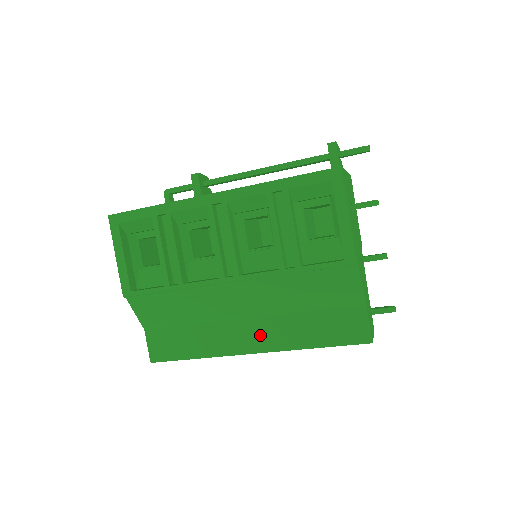
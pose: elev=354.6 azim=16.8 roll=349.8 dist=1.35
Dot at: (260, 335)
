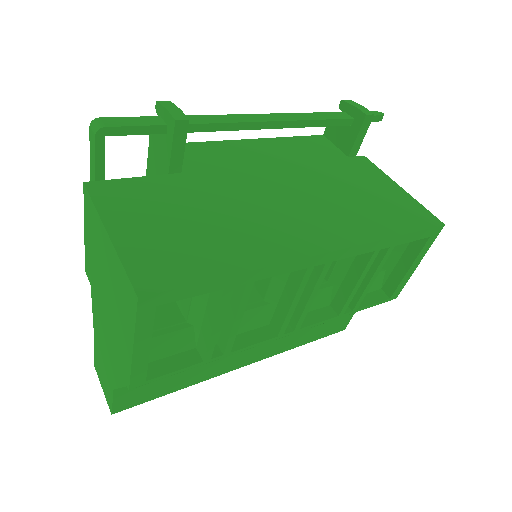
Dot at: (262, 351)
